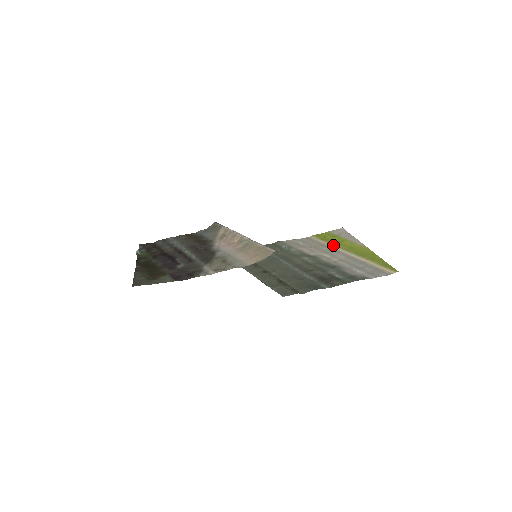
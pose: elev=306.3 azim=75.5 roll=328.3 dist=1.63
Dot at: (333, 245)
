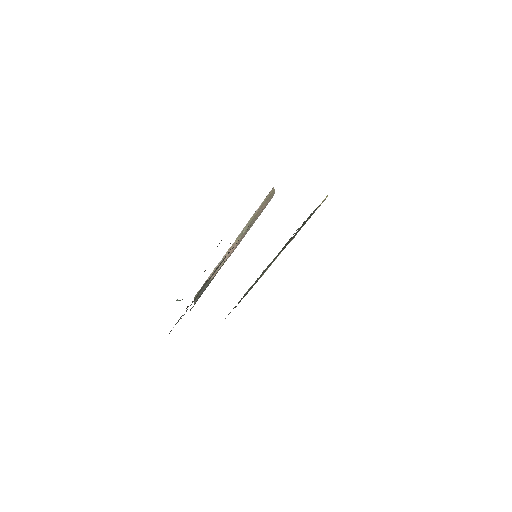
Dot at: occluded
